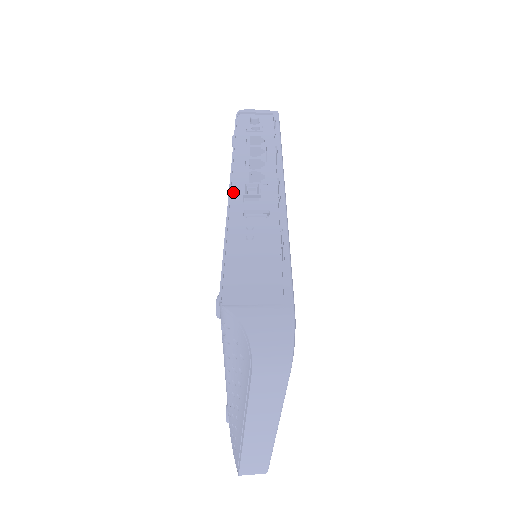
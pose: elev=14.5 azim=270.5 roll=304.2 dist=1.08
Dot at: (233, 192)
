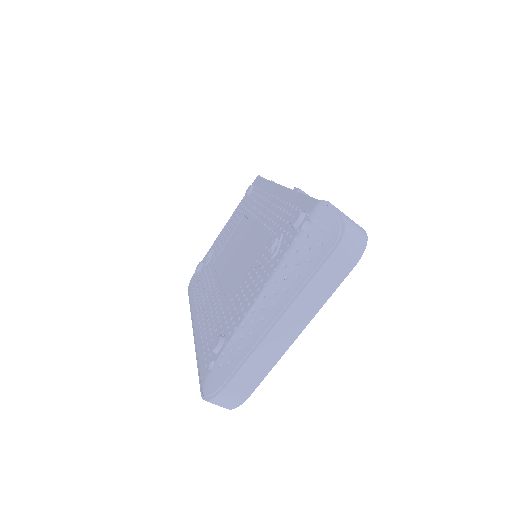
Dot at: occluded
